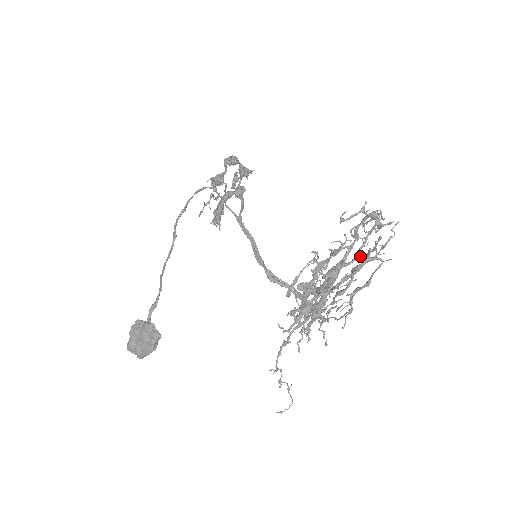
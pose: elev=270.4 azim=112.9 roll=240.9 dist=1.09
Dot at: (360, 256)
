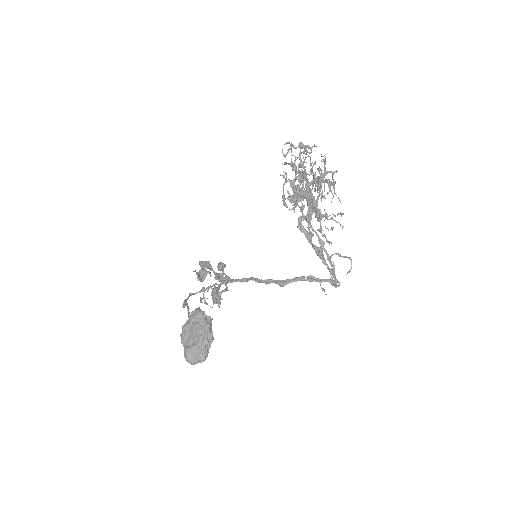
Dot at: occluded
